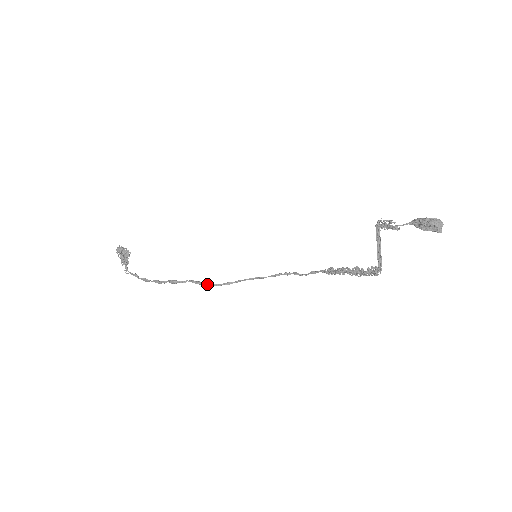
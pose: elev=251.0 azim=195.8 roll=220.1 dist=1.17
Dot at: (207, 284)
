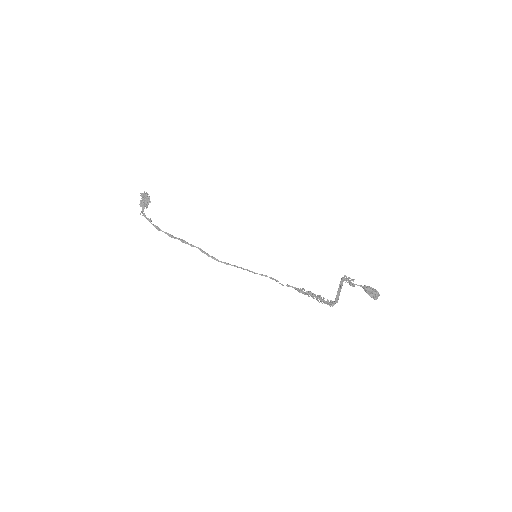
Dot at: (211, 256)
